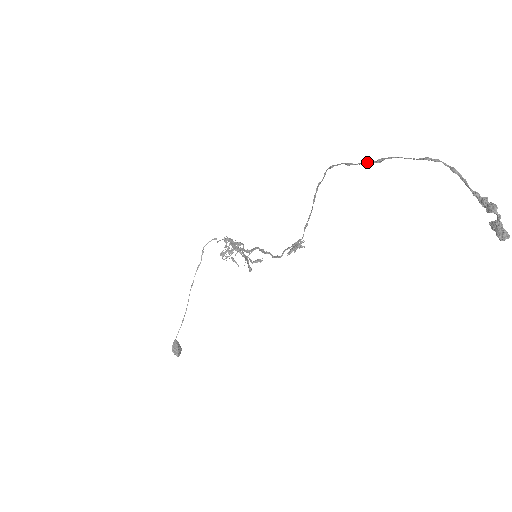
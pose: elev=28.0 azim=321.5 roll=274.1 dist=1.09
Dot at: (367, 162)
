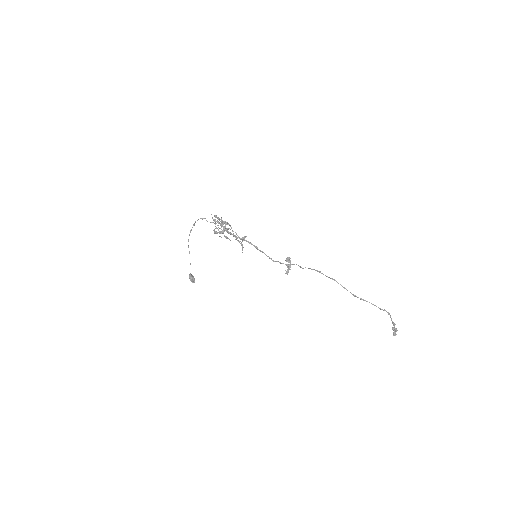
Dot at: occluded
